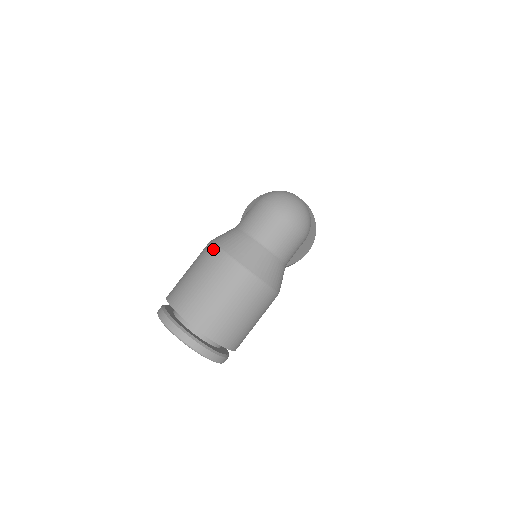
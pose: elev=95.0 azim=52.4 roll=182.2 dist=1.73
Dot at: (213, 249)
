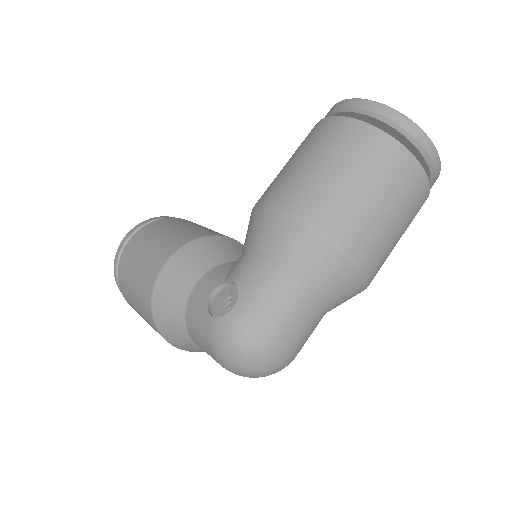
Dot at: (148, 304)
